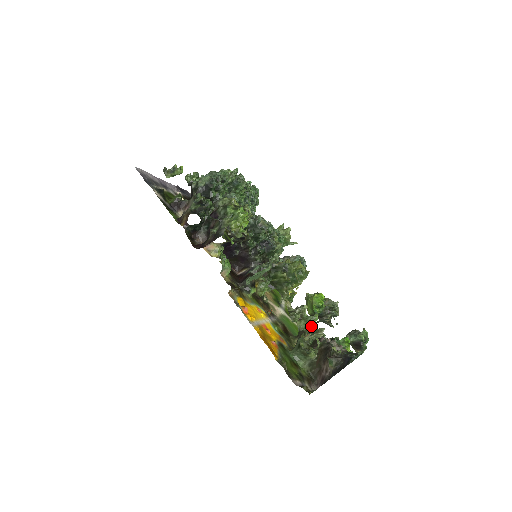
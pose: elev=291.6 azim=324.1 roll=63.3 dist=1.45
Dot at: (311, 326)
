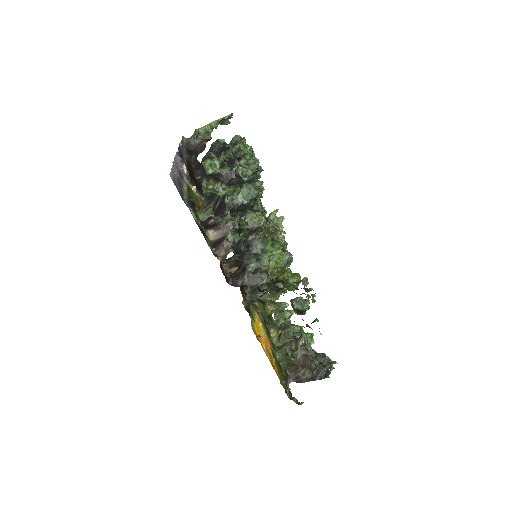
Dot at: occluded
